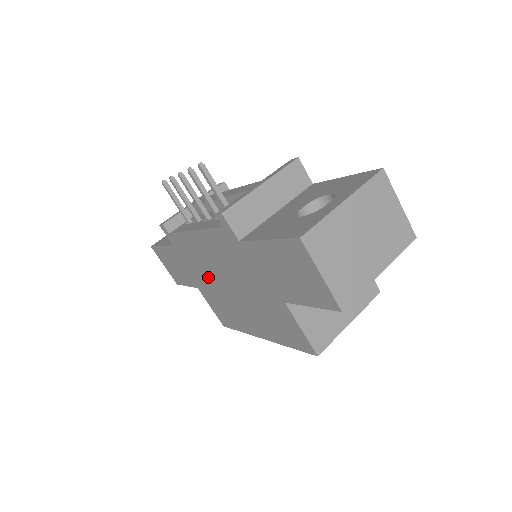
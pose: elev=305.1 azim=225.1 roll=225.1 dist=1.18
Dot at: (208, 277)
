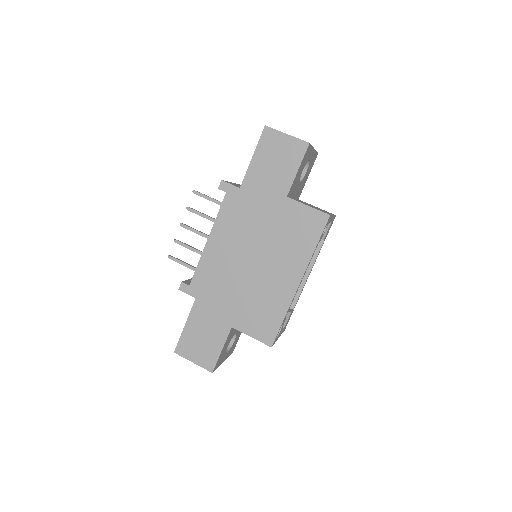
Dot at: (235, 283)
